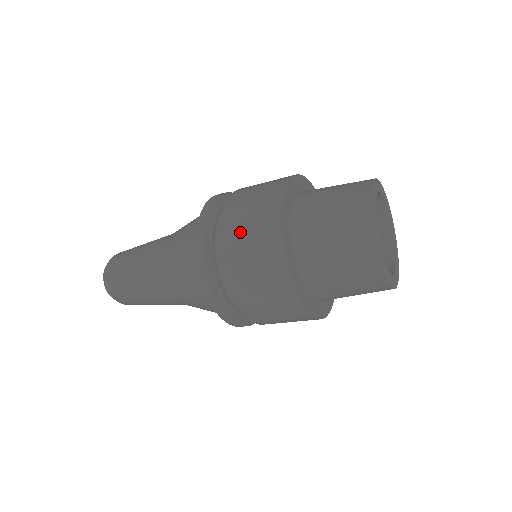
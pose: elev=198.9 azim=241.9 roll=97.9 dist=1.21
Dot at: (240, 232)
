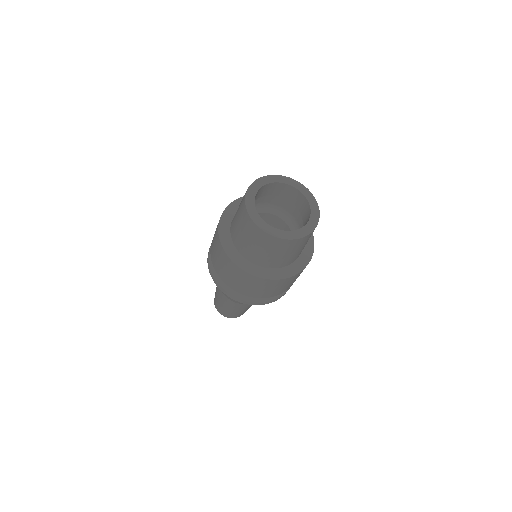
Dot at: occluded
